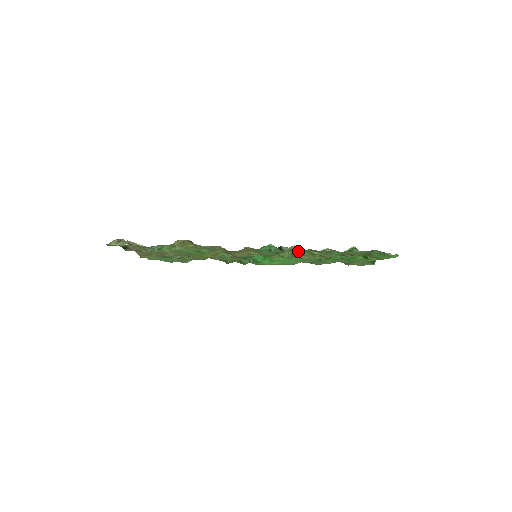
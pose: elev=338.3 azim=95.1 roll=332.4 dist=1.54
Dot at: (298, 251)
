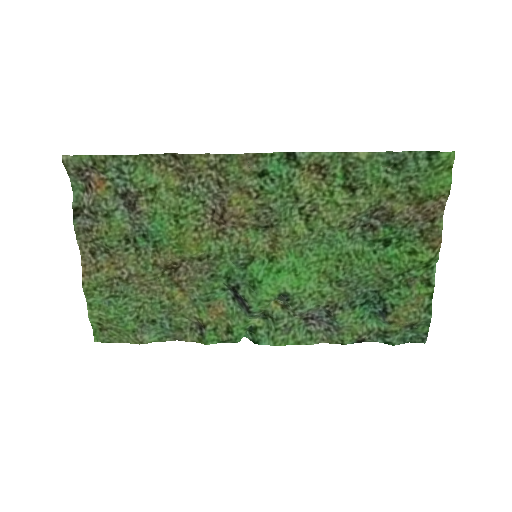
Dot at: (317, 199)
